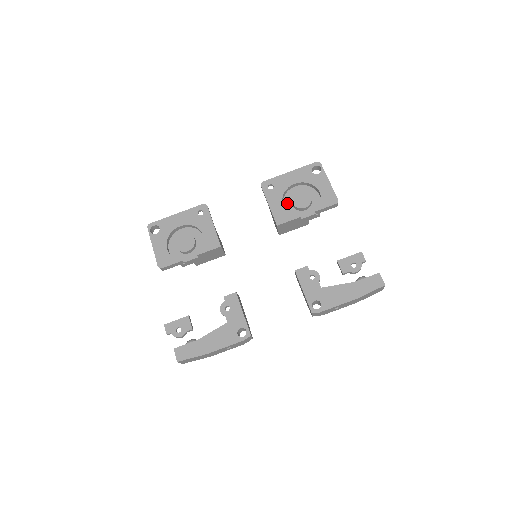
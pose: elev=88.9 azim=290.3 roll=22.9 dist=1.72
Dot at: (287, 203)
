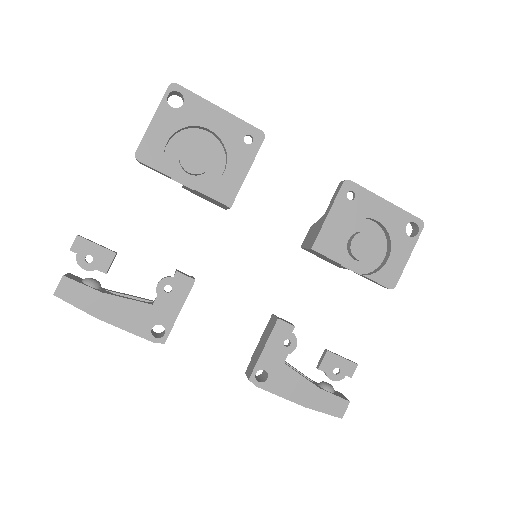
Dot at: (346, 231)
